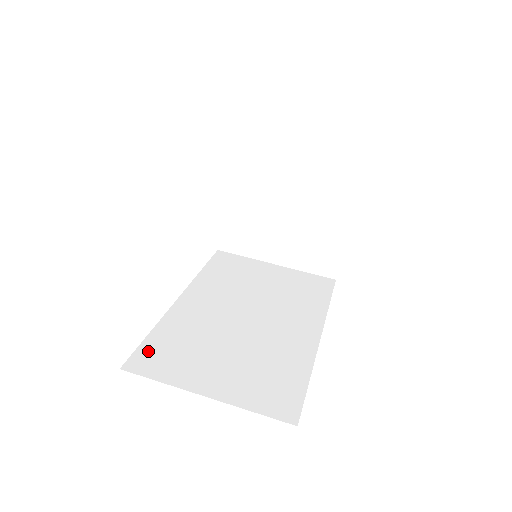
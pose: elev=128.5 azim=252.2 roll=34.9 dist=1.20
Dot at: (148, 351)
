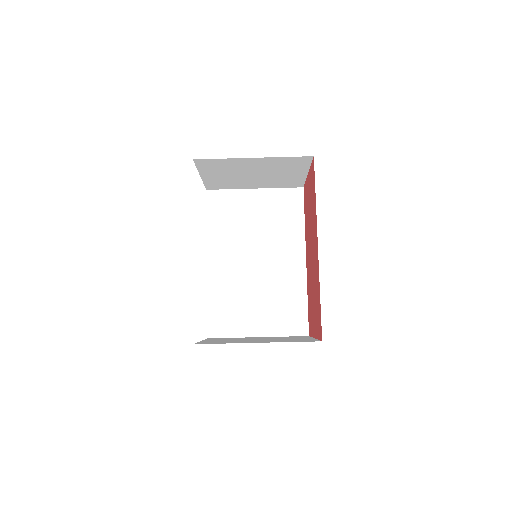
Dot at: (215, 319)
